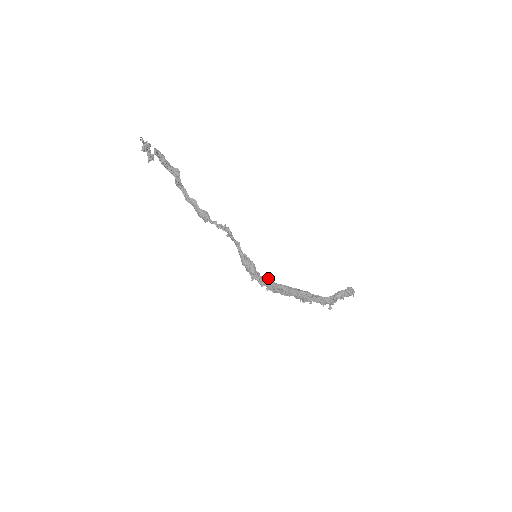
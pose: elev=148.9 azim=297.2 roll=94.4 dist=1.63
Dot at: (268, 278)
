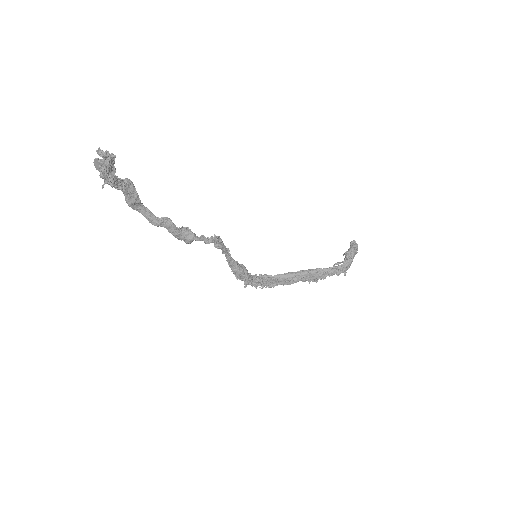
Dot at: (260, 274)
